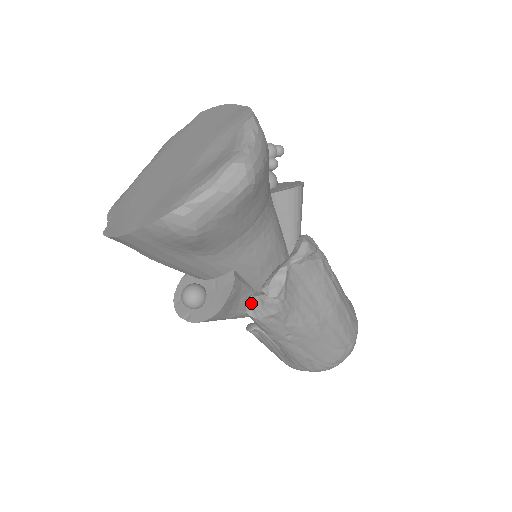
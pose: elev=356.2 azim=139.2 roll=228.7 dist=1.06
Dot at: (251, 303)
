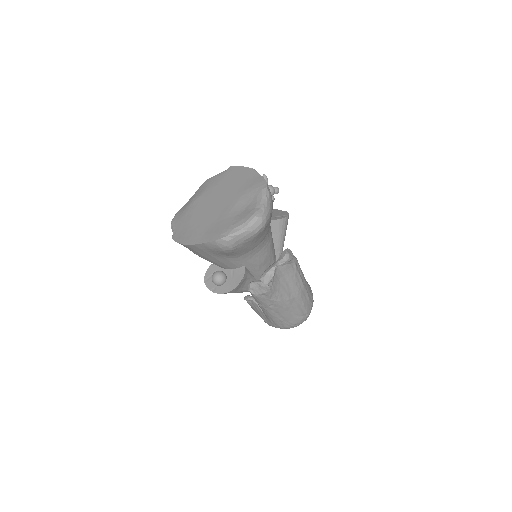
Dot at: (253, 286)
